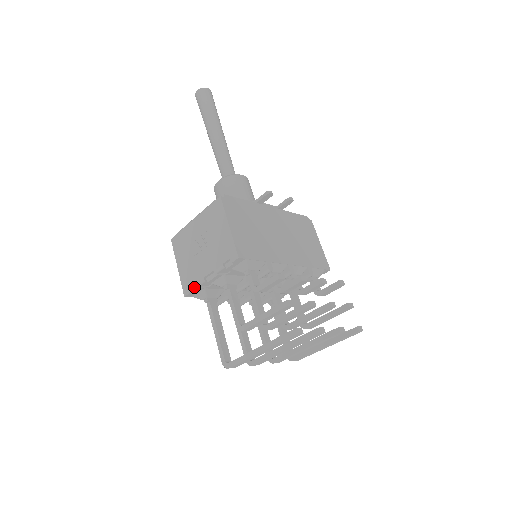
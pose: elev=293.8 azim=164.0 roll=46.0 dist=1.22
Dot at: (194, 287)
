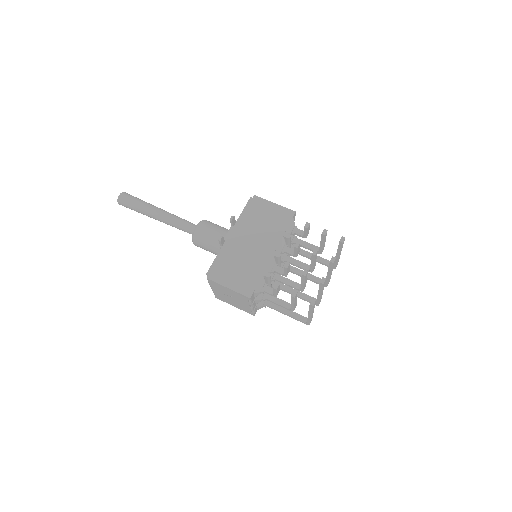
Dot at: occluded
